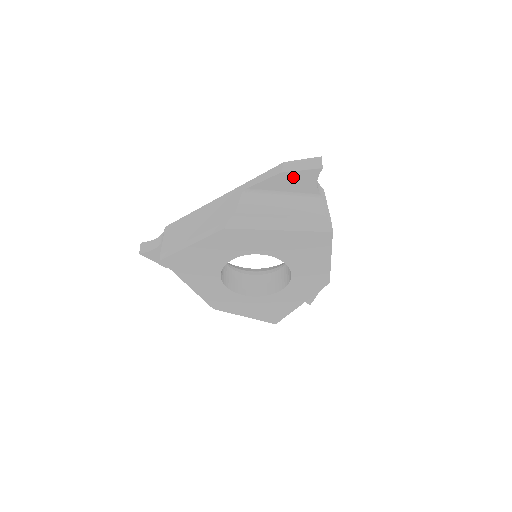
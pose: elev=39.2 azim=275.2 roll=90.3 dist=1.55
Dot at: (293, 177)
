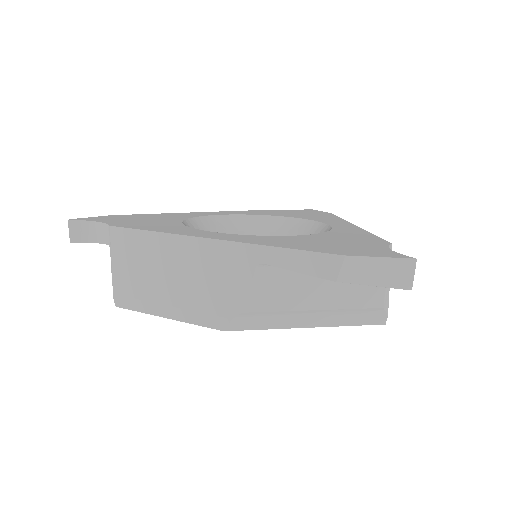
Dot at: occluded
